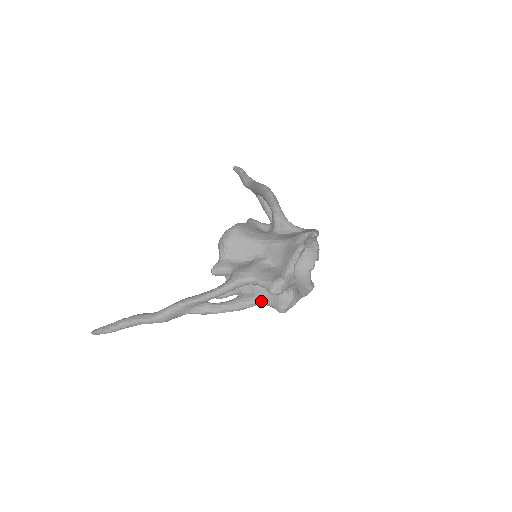
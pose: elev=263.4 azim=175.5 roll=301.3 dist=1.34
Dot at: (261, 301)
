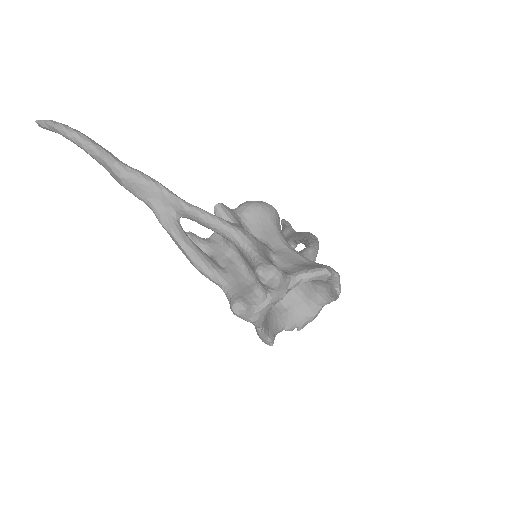
Dot at: (225, 281)
